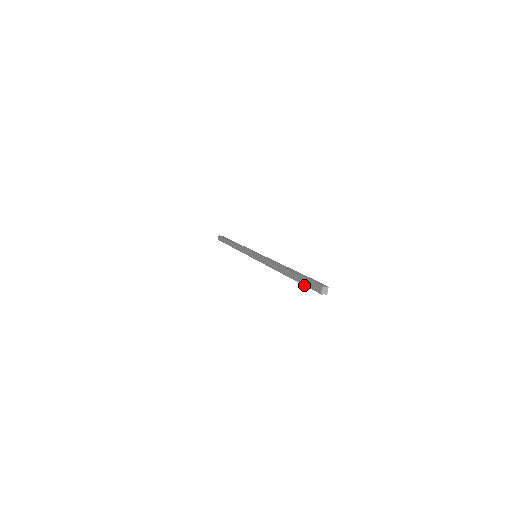
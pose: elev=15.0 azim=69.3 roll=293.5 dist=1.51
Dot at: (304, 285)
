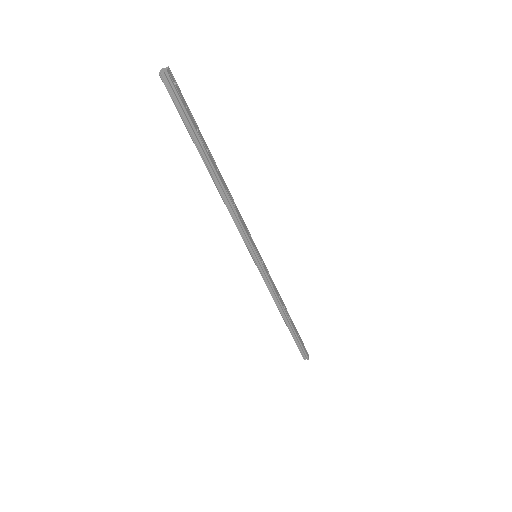
Dot at: (183, 121)
